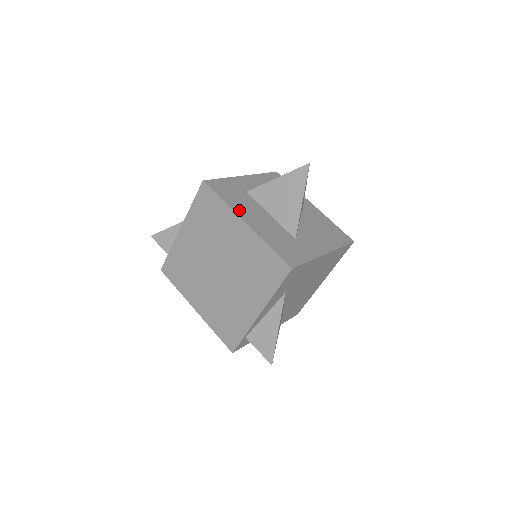
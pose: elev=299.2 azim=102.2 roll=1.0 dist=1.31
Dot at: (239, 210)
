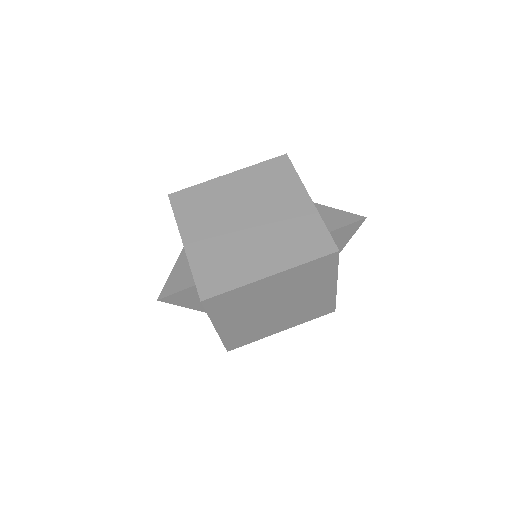
Dot at: occluded
